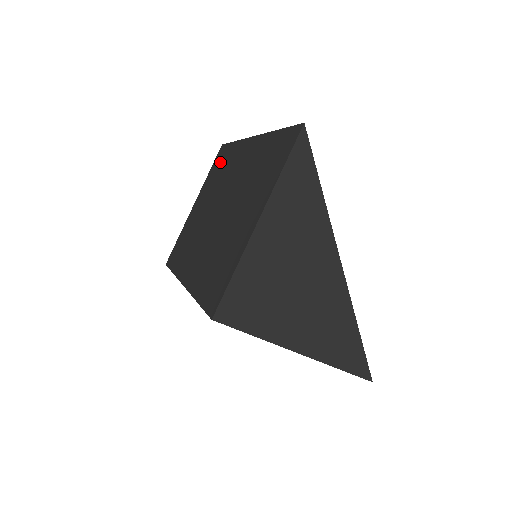
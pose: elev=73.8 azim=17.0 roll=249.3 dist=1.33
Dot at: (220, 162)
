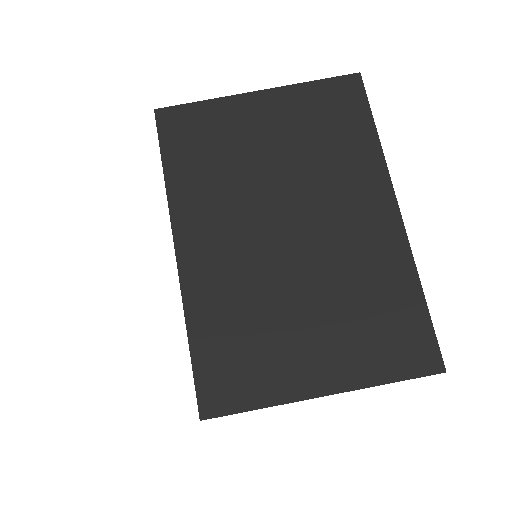
Dot at: (339, 115)
